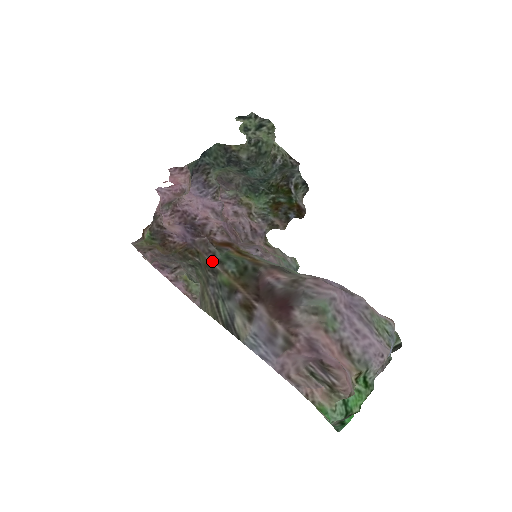
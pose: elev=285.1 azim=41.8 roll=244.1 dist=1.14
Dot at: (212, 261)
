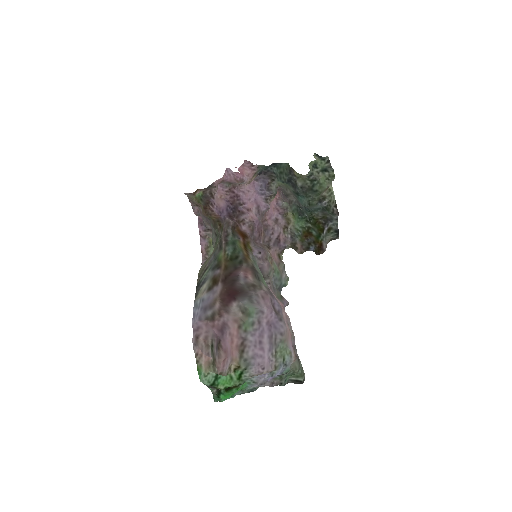
Dot at: (223, 239)
